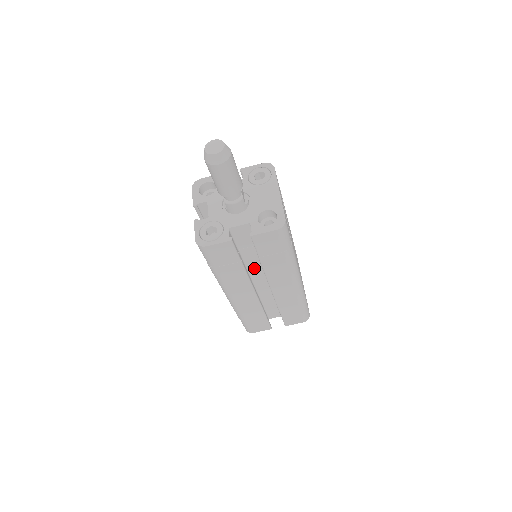
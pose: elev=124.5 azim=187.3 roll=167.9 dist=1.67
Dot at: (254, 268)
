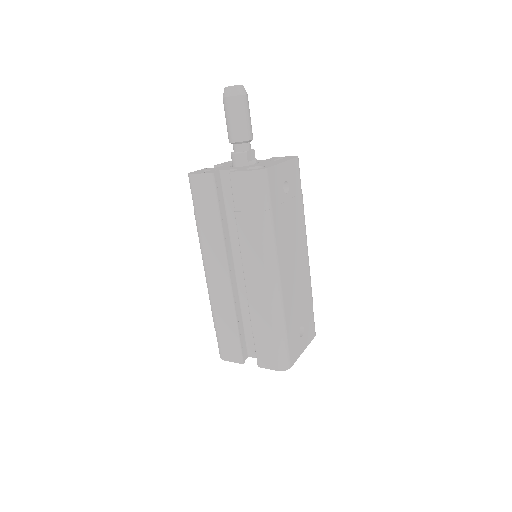
Dot at: (238, 247)
